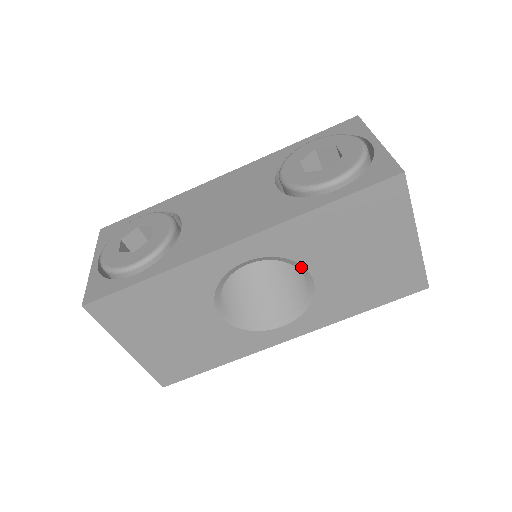
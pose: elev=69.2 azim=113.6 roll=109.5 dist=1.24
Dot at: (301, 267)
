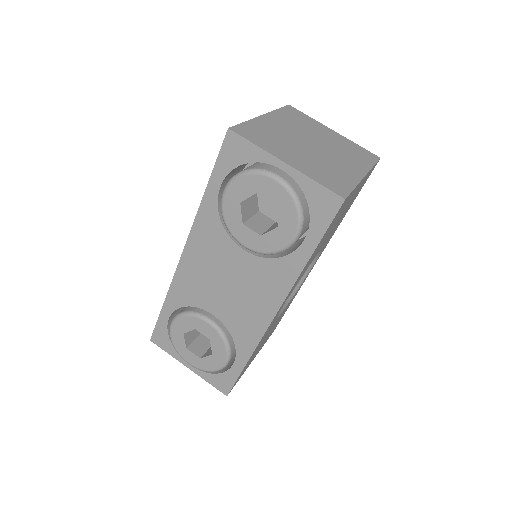
Dot at: occluded
